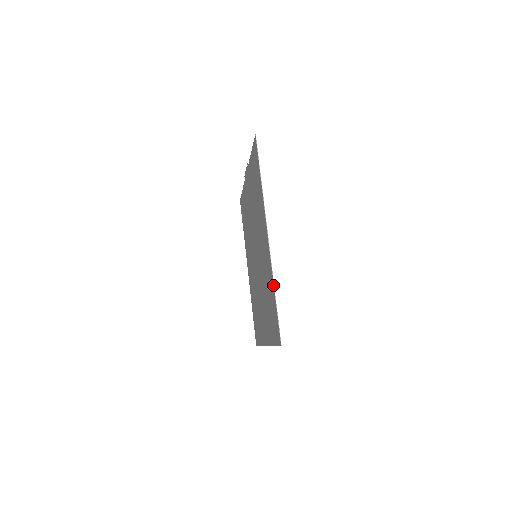
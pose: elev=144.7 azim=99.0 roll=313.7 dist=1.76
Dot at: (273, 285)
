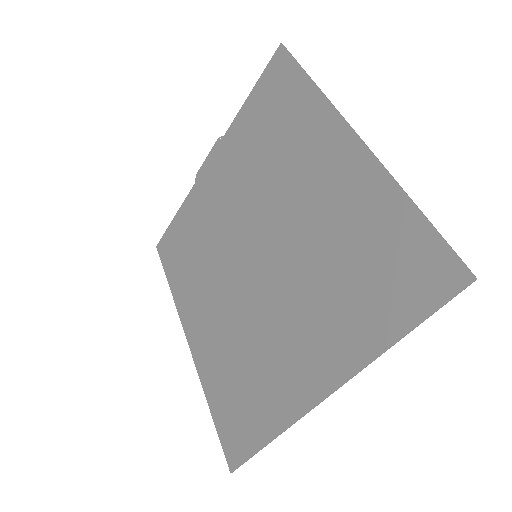
Dot at: (401, 192)
